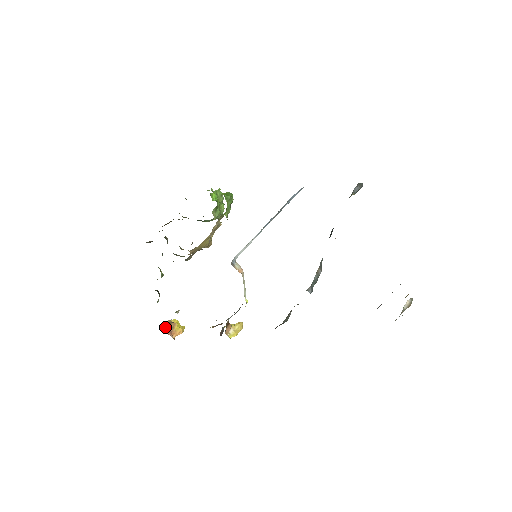
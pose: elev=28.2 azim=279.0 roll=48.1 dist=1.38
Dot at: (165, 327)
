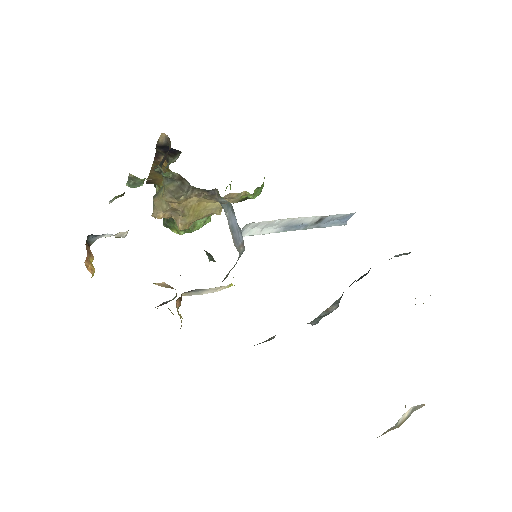
Dot at: (86, 240)
